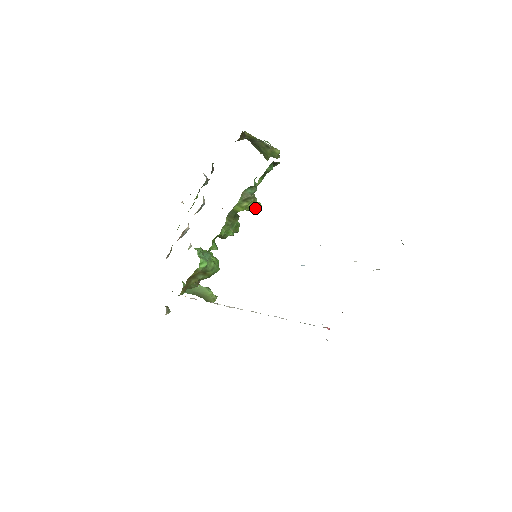
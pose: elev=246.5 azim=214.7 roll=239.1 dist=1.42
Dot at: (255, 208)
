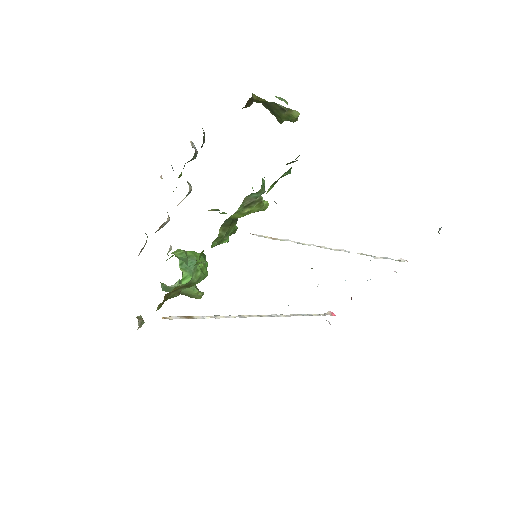
Dot at: (260, 210)
